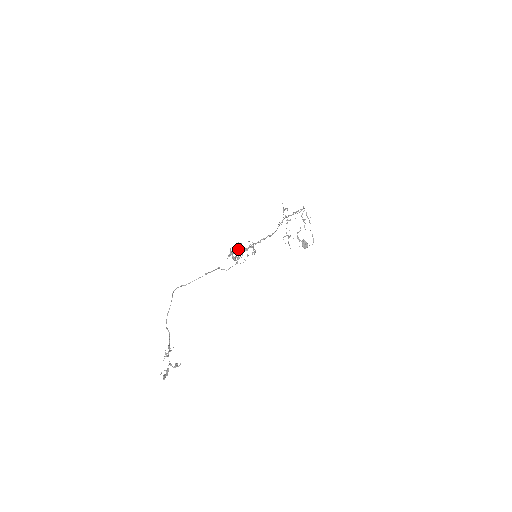
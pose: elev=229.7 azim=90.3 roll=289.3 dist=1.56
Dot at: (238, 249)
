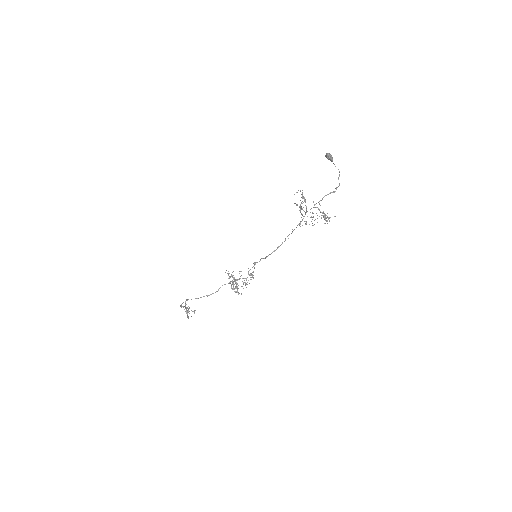
Dot at: (237, 290)
